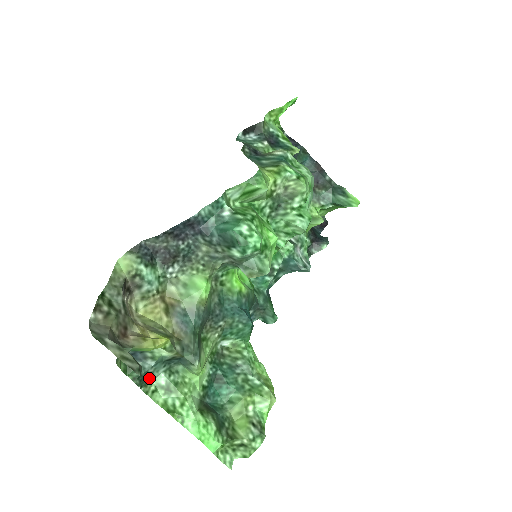
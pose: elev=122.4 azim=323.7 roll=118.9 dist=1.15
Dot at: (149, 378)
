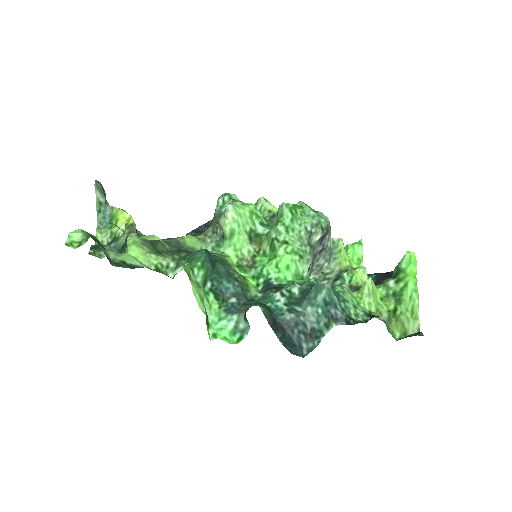
Dot at: (101, 251)
